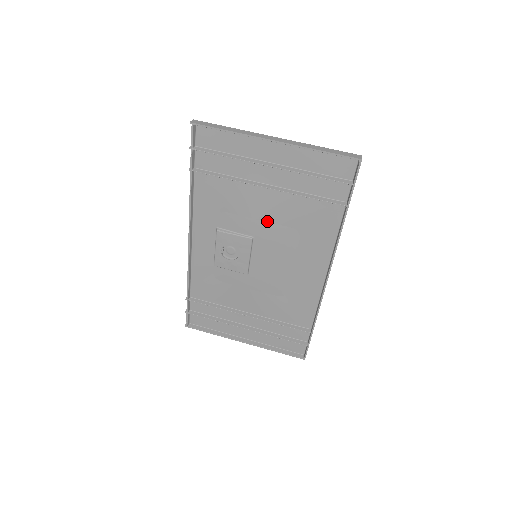
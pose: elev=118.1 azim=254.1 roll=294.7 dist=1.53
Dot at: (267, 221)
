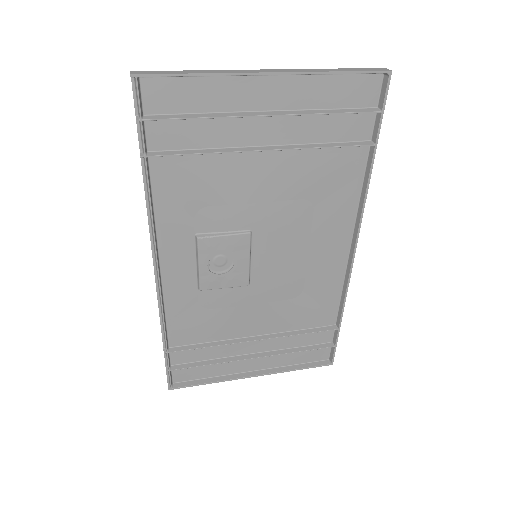
Dot at: (268, 201)
